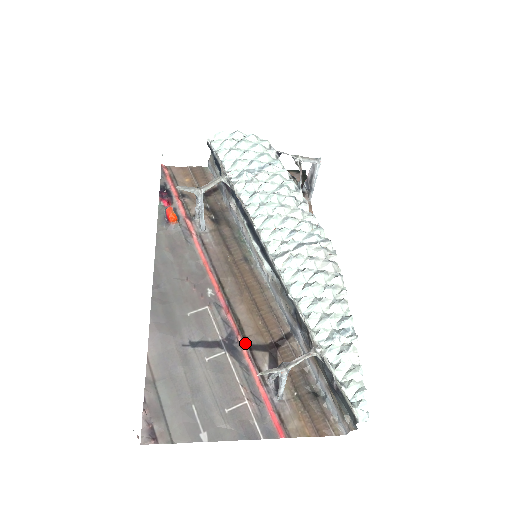
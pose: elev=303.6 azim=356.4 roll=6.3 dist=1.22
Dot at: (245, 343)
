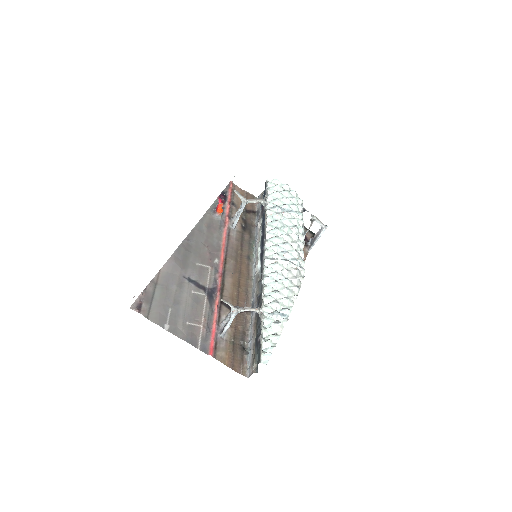
Dot at: (220, 298)
